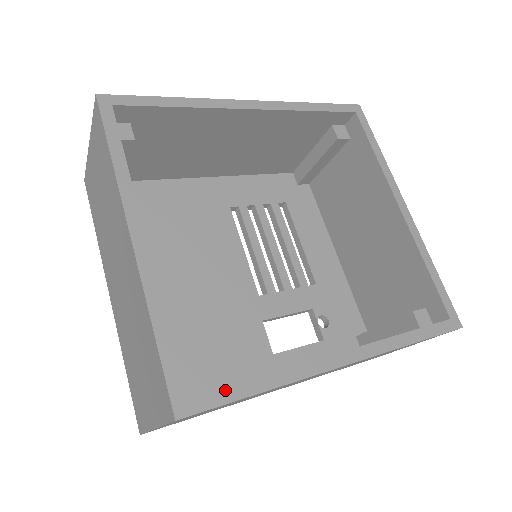
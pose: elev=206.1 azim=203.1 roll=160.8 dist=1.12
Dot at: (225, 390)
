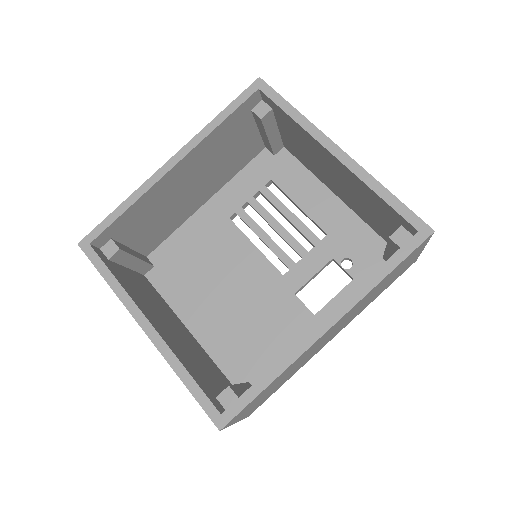
Dot at: (242, 397)
